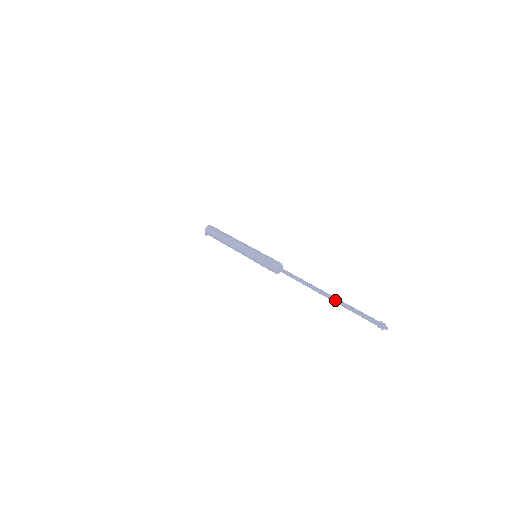
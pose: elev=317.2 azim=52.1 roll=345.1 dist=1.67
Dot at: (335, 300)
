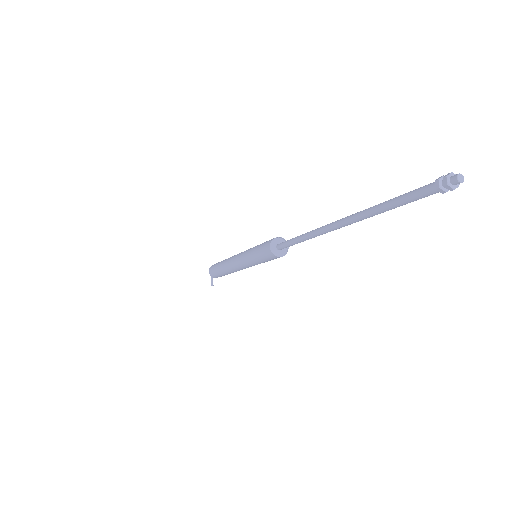
Dot at: occluded
